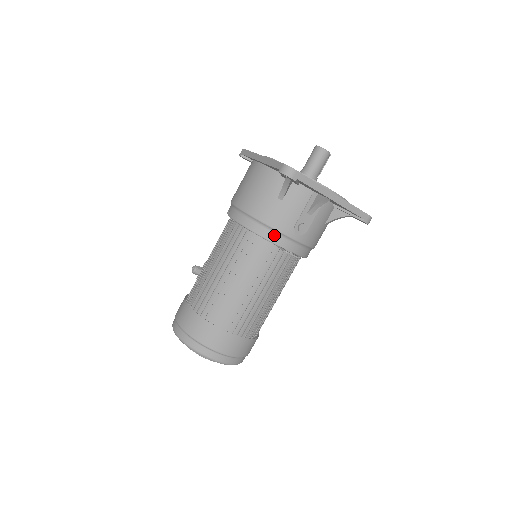
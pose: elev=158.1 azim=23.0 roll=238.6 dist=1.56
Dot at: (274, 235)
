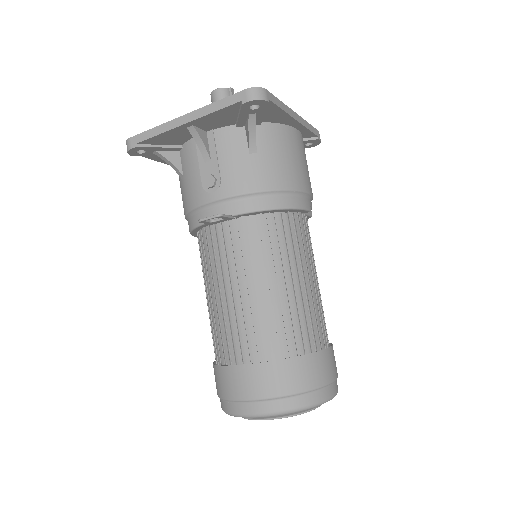
Dot at: (197, 216)
